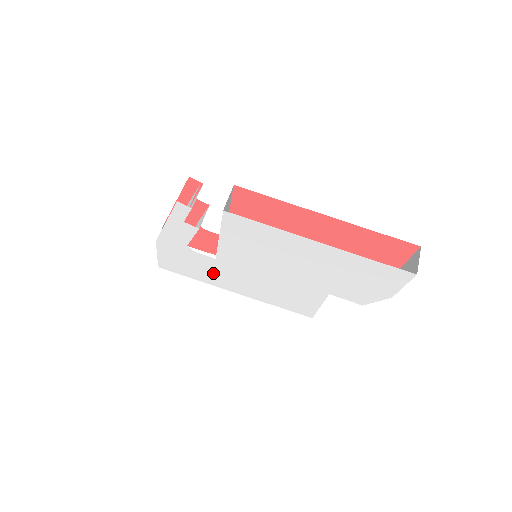
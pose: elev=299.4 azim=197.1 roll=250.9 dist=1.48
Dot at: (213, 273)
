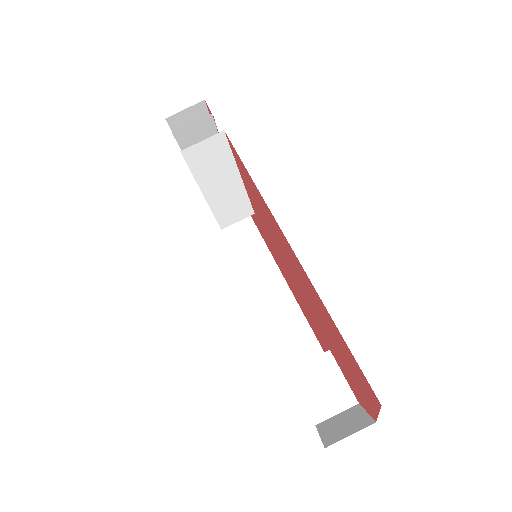
Dot at: occluded
